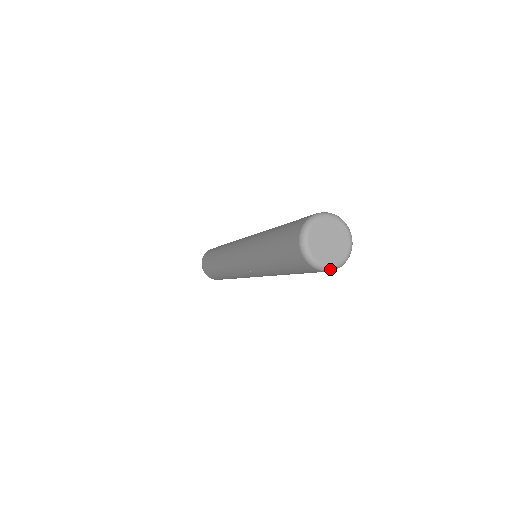
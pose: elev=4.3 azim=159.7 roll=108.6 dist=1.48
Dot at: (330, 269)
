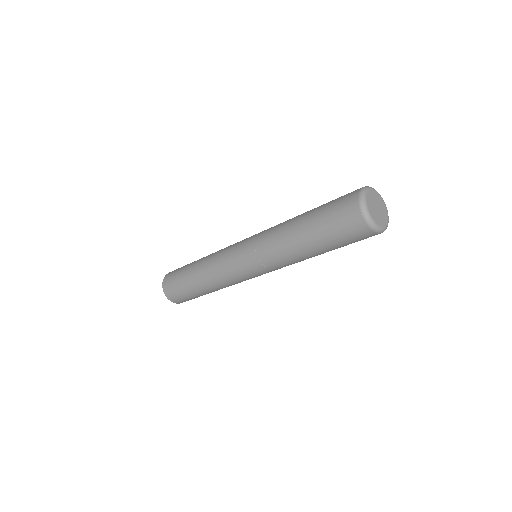
Dot at: (368, 218)
